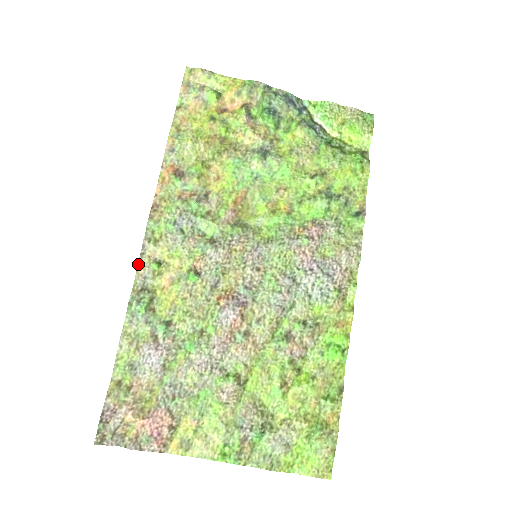
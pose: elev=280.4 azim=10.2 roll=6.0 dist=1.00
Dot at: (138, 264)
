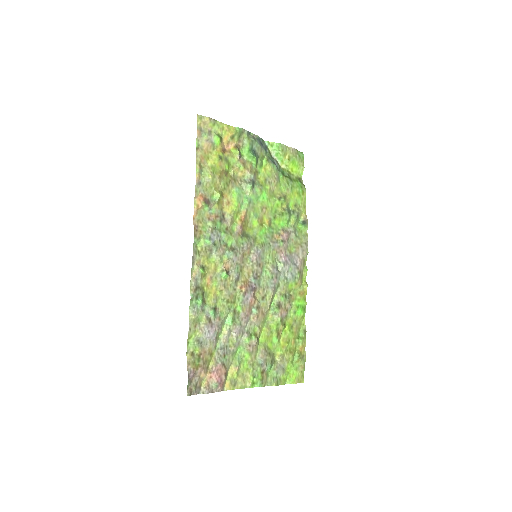
Dot at: (191, 270)
